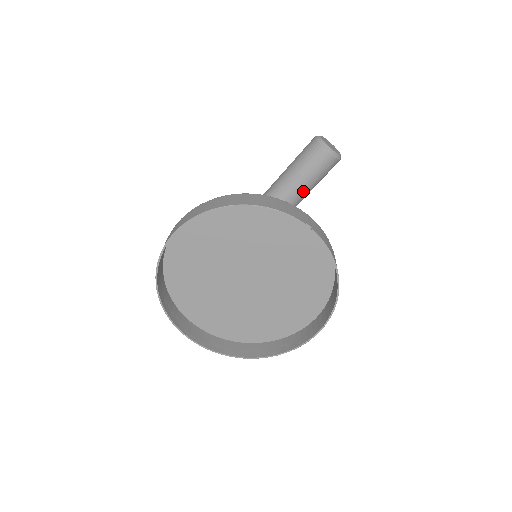
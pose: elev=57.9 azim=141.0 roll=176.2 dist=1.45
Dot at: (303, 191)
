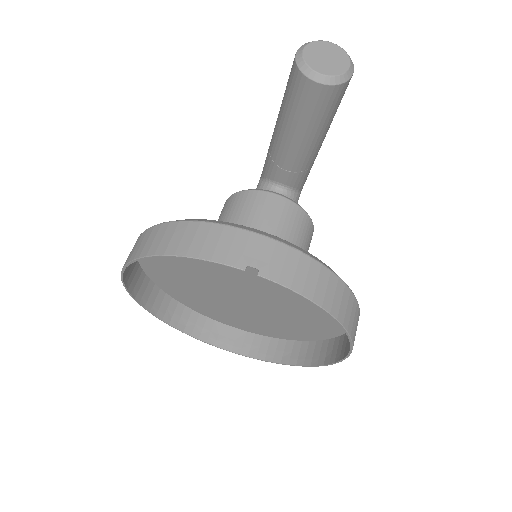
Dot at: (309, 140)
